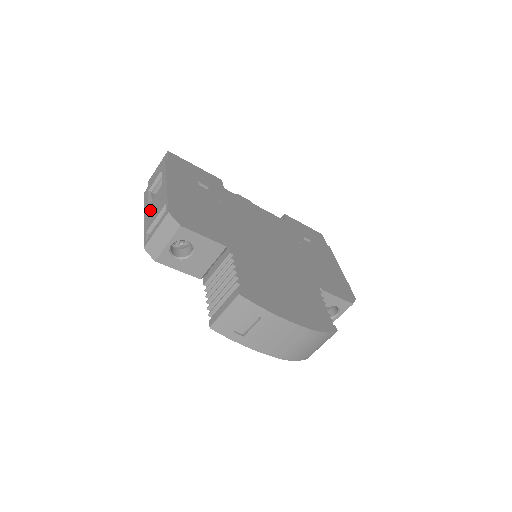
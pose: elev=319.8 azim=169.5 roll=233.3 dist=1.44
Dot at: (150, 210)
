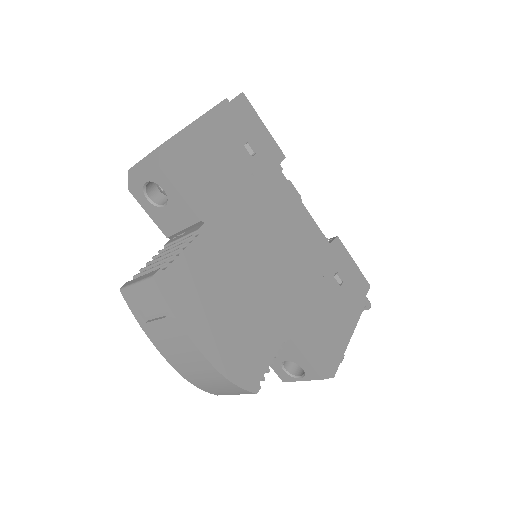
Dot at: occluded
